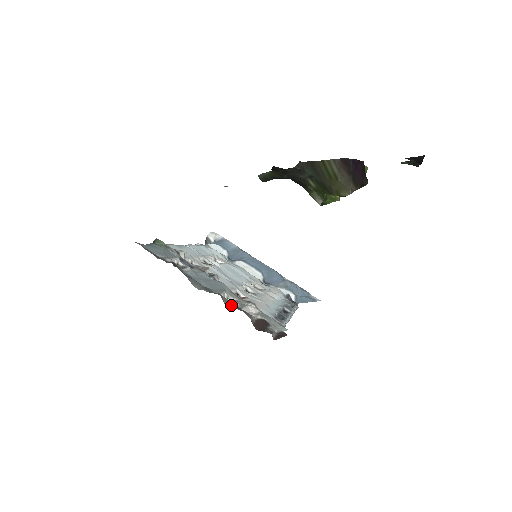
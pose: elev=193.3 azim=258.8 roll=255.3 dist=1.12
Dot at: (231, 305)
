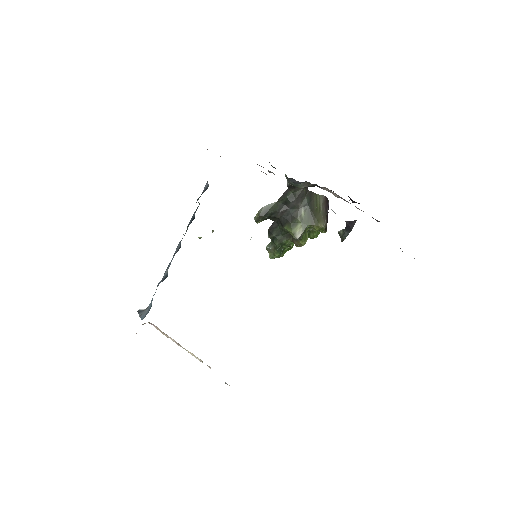
Dot at: occluded
